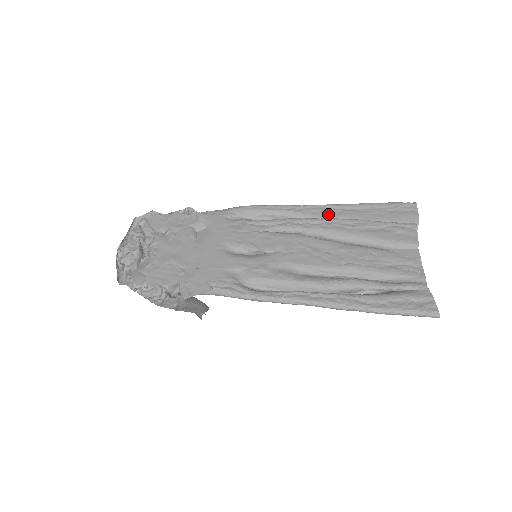
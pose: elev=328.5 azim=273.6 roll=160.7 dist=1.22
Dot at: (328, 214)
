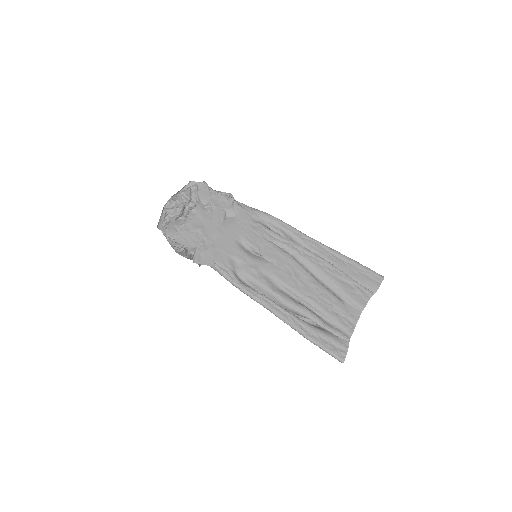
Dot at: (321, 253)
